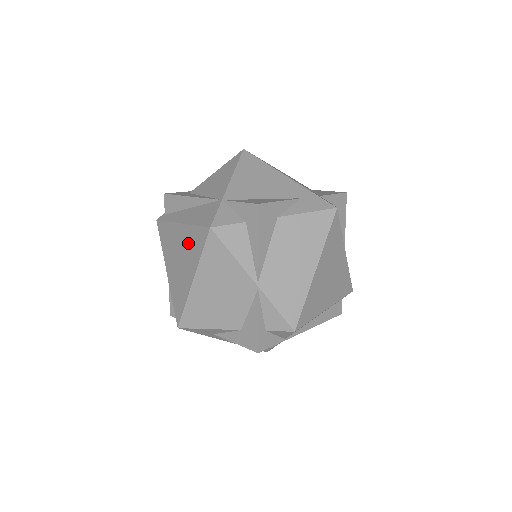
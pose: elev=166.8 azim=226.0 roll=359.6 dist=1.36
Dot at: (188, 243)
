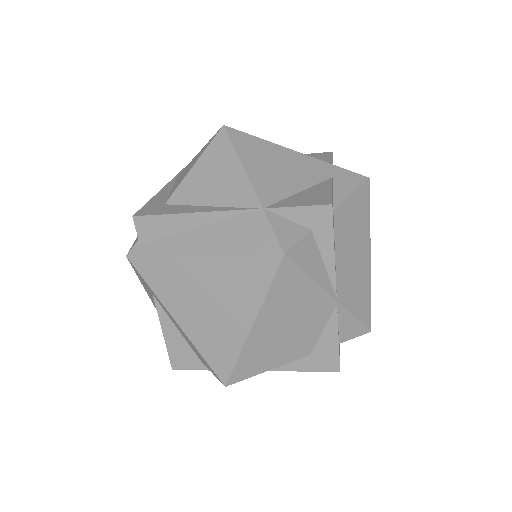
Dot at: (229, 280)
